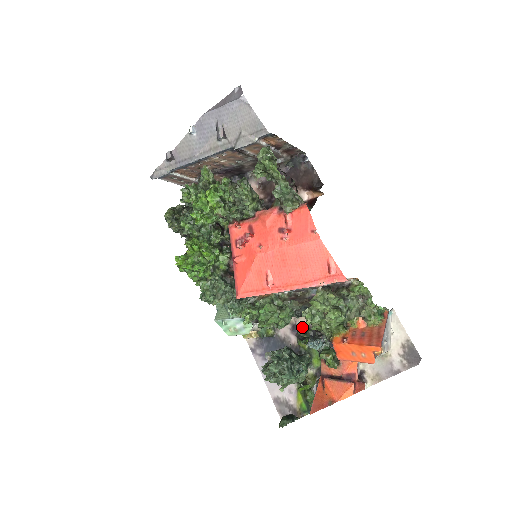
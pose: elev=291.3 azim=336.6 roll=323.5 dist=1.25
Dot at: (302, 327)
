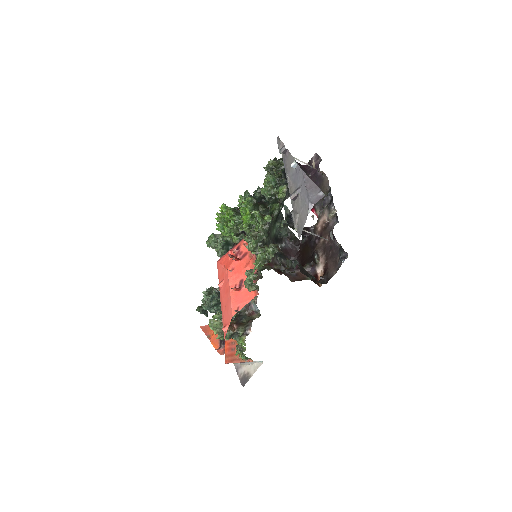
Dot at: occluded
